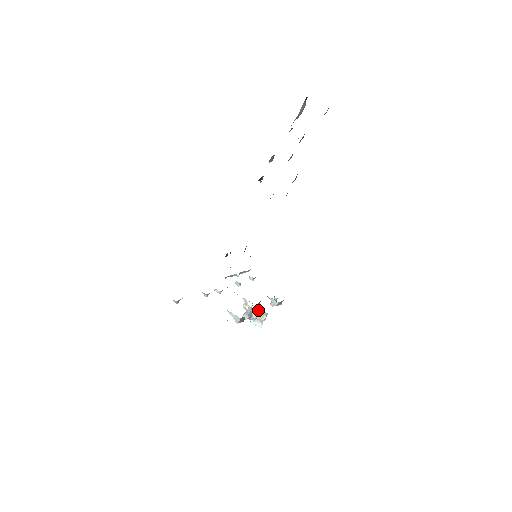
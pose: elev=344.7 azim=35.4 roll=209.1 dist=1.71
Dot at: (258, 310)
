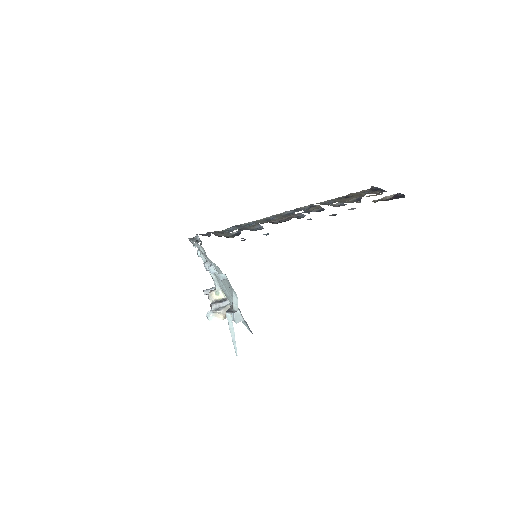
Dot at: occluded
